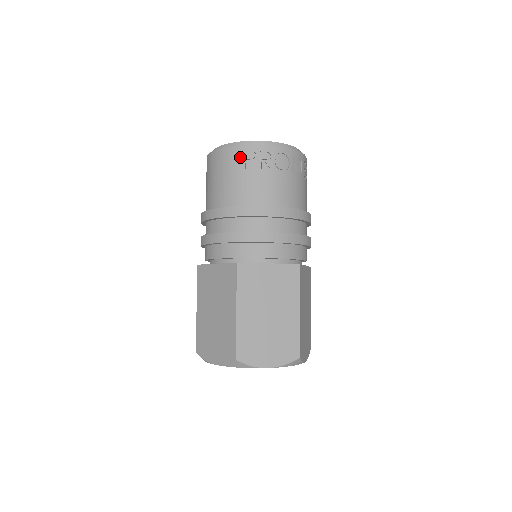
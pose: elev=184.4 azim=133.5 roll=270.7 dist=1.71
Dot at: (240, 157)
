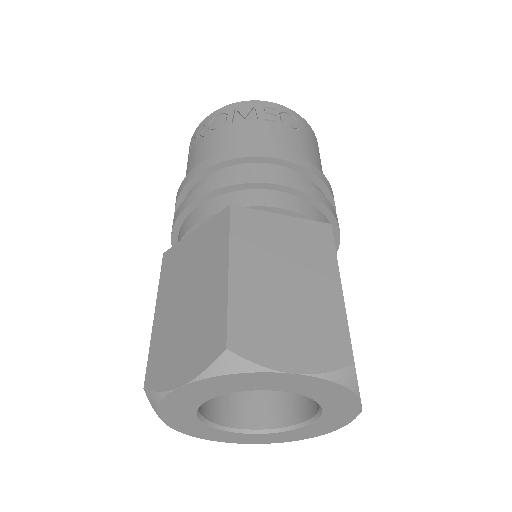
Dot at: (188, 155)
